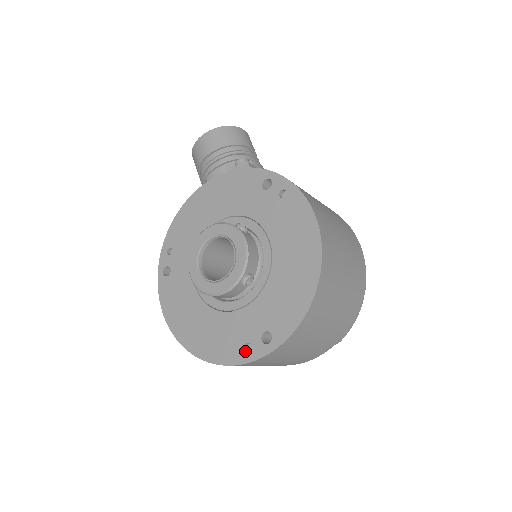
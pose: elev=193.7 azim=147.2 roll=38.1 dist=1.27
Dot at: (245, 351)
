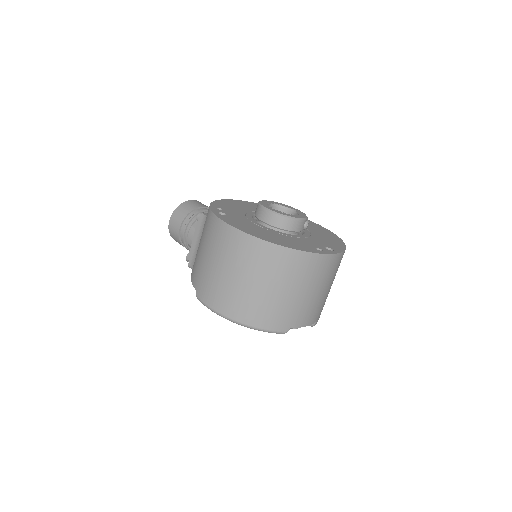
Dot at: (319, 250)
